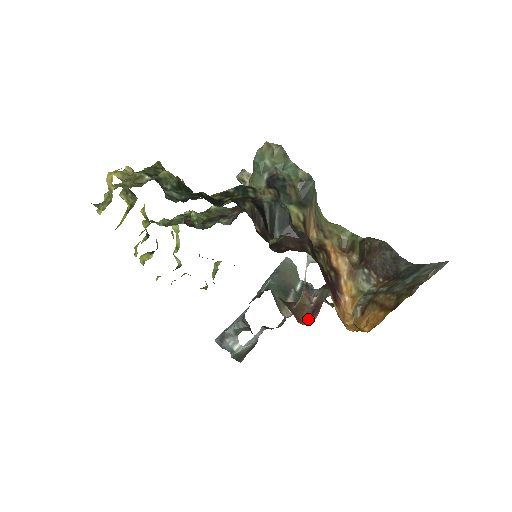
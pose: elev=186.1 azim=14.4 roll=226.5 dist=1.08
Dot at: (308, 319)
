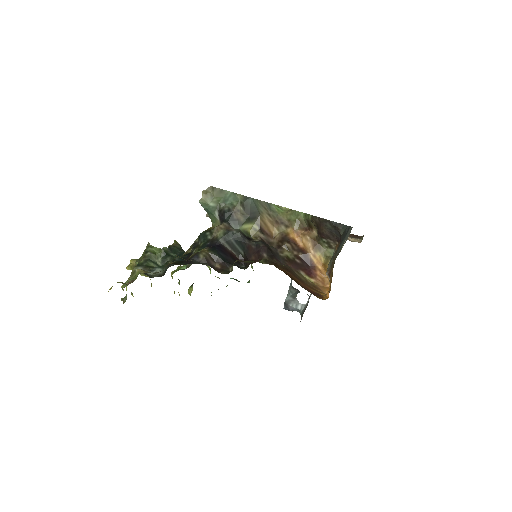
Dot at: occluded
